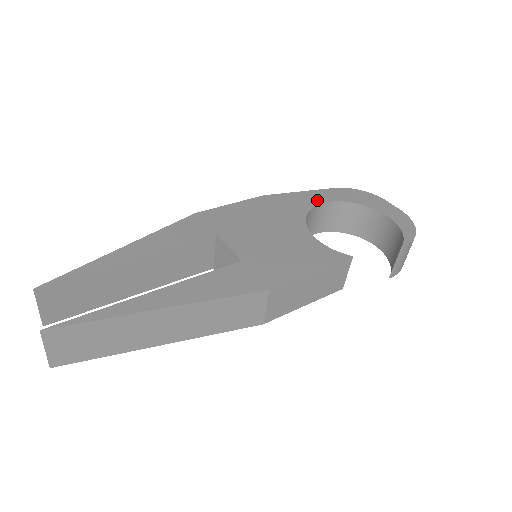
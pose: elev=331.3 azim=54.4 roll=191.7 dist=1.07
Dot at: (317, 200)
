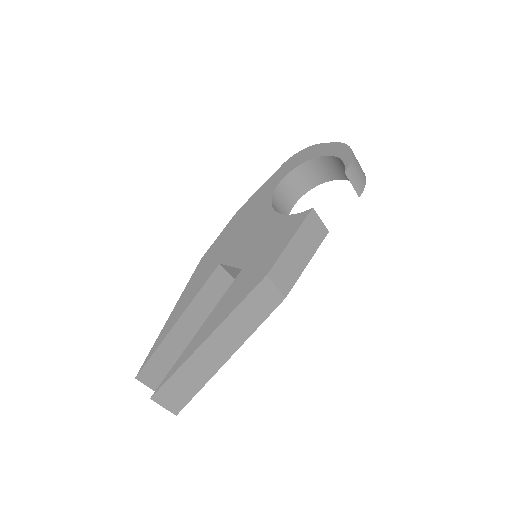
Dot at: (274, 184)
